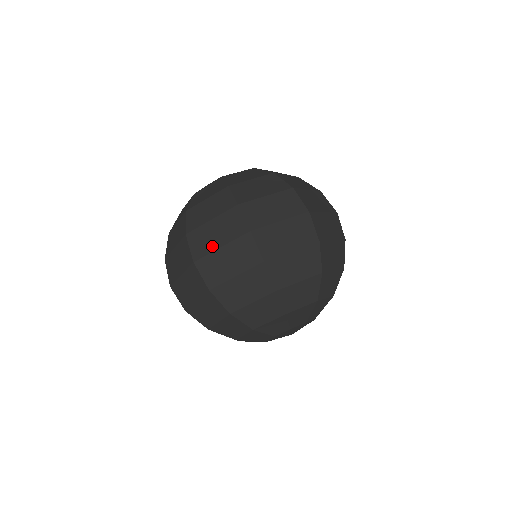
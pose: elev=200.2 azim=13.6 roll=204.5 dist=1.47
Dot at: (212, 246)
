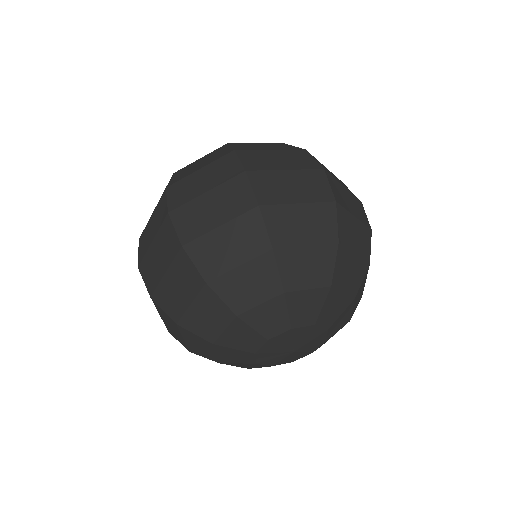
Dot at: (273, 166)
